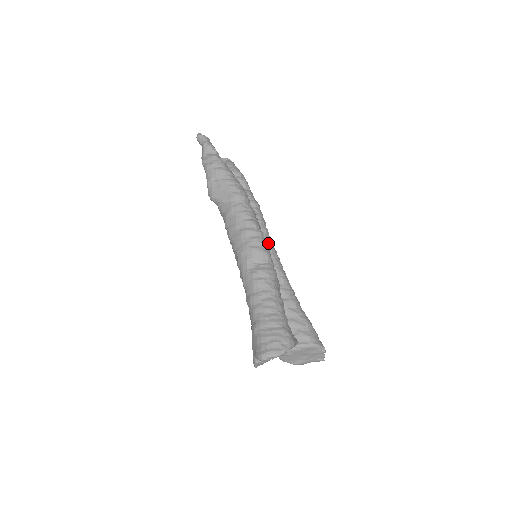
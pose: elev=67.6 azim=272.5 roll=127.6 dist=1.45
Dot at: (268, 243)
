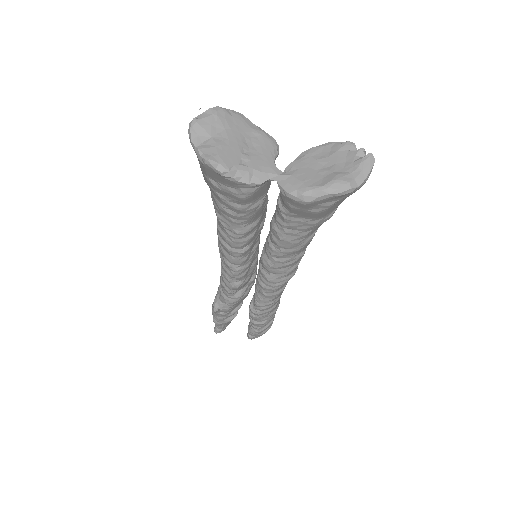
Dot at: occluded
